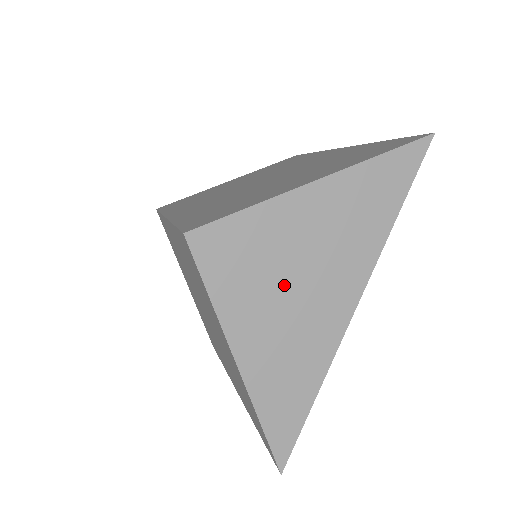
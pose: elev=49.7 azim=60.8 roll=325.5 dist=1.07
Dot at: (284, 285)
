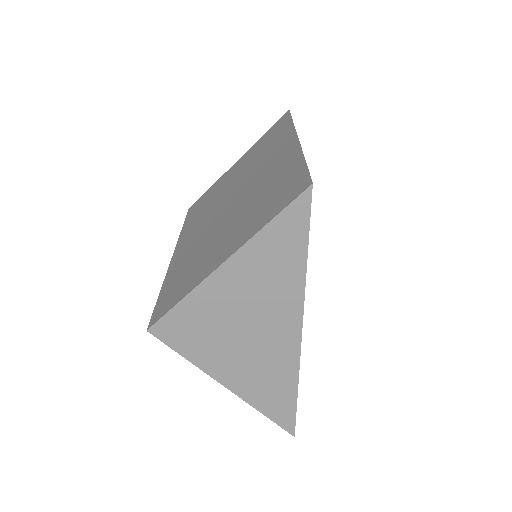
Dot at: (235, 337)
